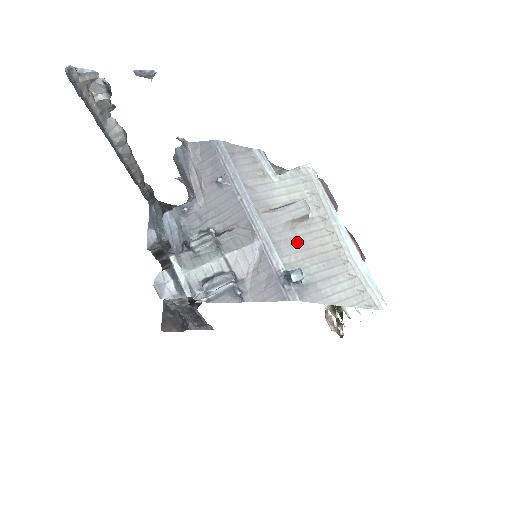
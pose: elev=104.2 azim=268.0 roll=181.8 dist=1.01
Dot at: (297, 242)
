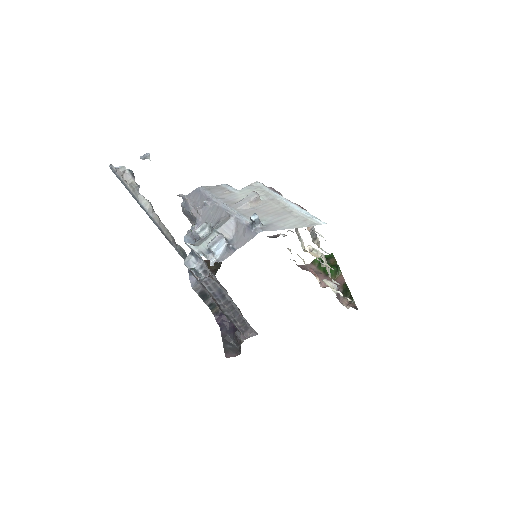
Dot at: (256, 211)
